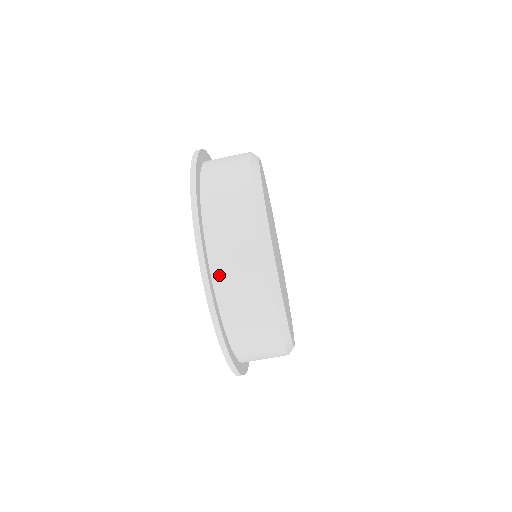
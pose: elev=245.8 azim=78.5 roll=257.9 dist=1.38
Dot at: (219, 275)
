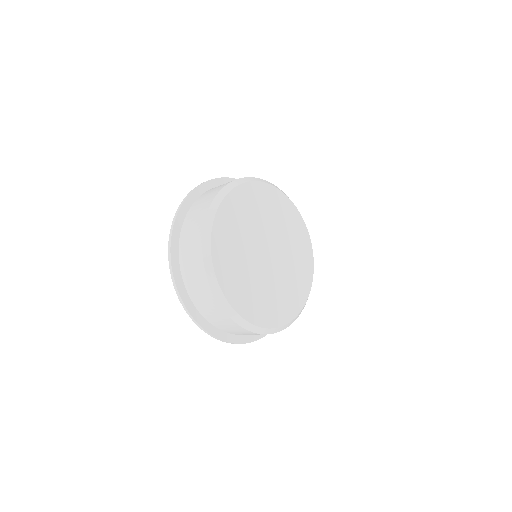
Dot at: (204, 314)
